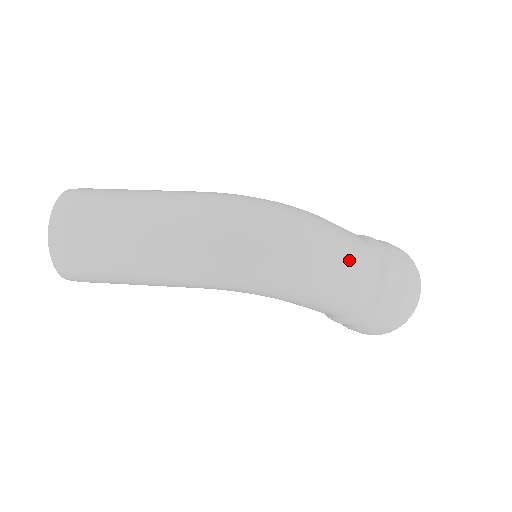
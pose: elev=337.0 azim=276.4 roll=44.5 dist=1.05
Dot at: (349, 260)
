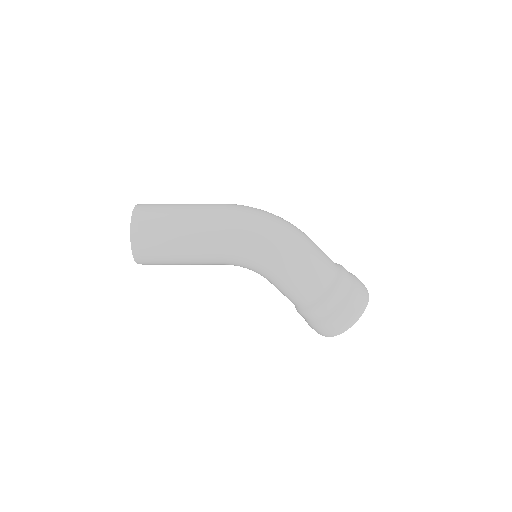
Dot at: (316, 246)
